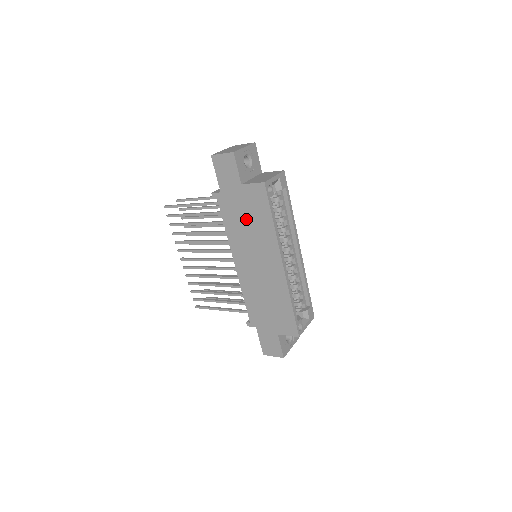
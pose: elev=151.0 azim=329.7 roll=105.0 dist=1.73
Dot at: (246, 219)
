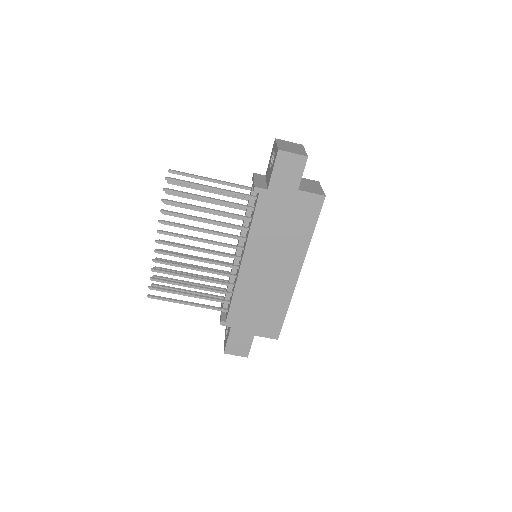
Dot at: (283, 224)
